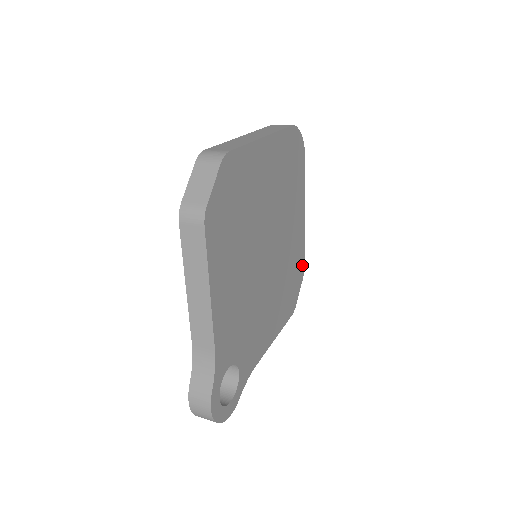
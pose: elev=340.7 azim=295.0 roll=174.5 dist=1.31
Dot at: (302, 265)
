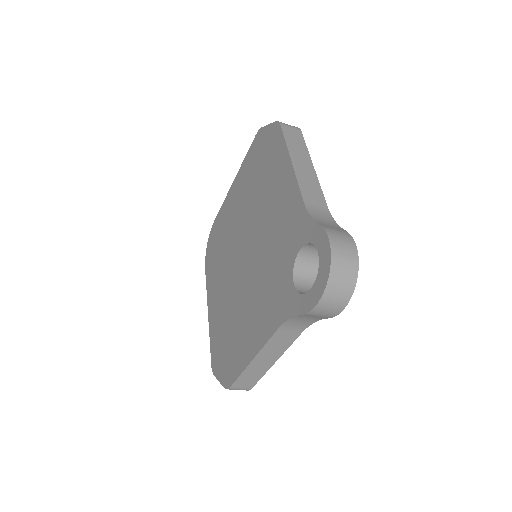
Dot at: occluded
